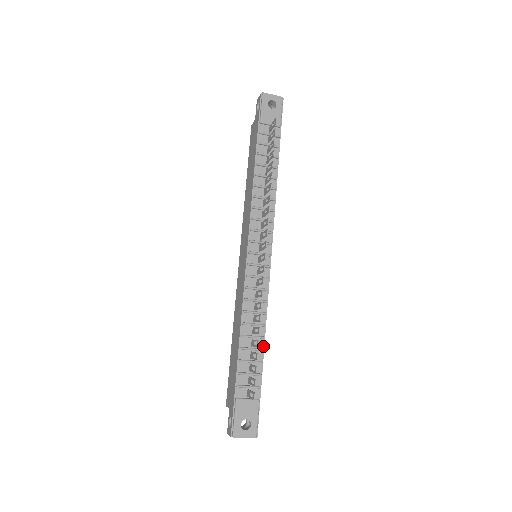
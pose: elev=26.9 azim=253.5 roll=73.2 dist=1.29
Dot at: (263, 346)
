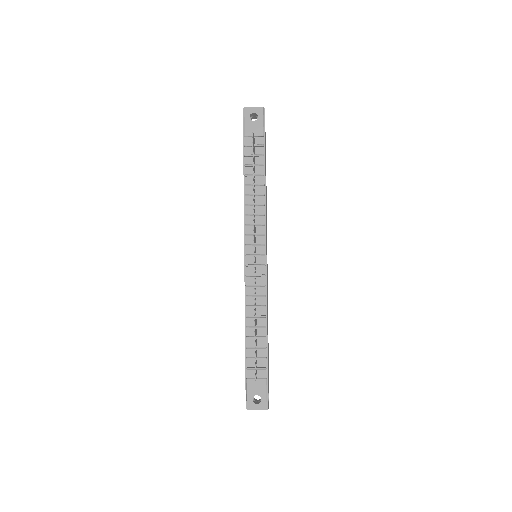
Dot at: (266, 334)
